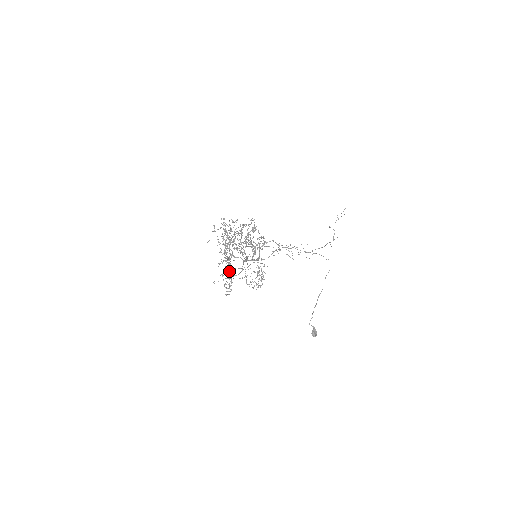
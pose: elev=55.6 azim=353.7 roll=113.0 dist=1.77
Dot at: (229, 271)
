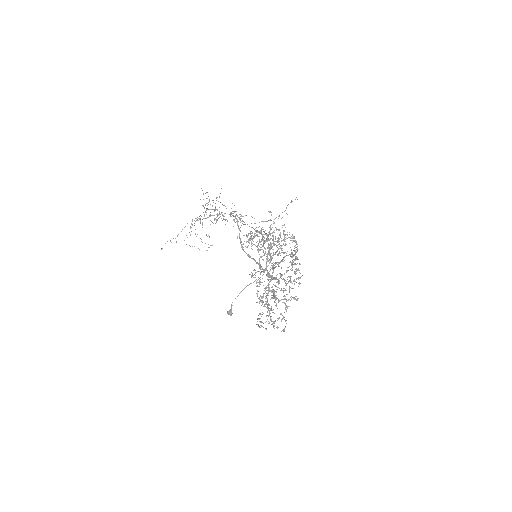
Dot at: occluded
